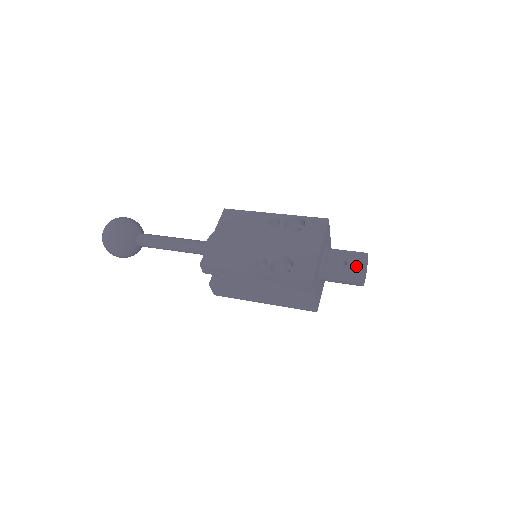
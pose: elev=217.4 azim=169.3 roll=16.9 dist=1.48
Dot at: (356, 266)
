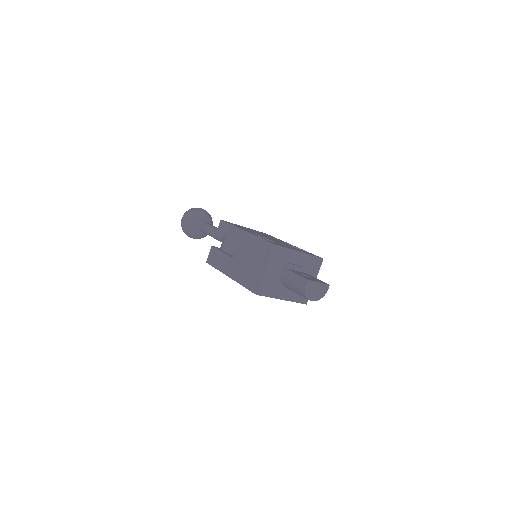
Dot at: (313, 279)
